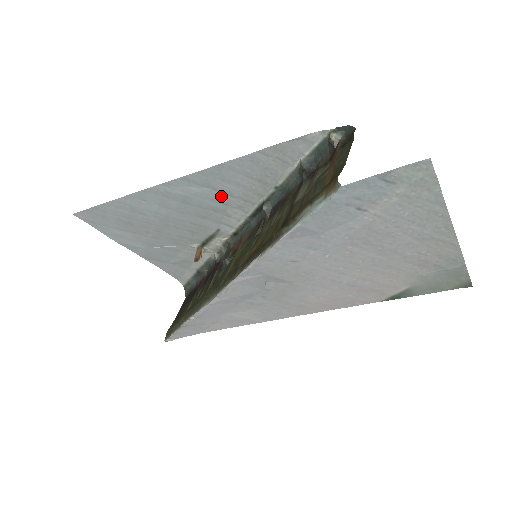
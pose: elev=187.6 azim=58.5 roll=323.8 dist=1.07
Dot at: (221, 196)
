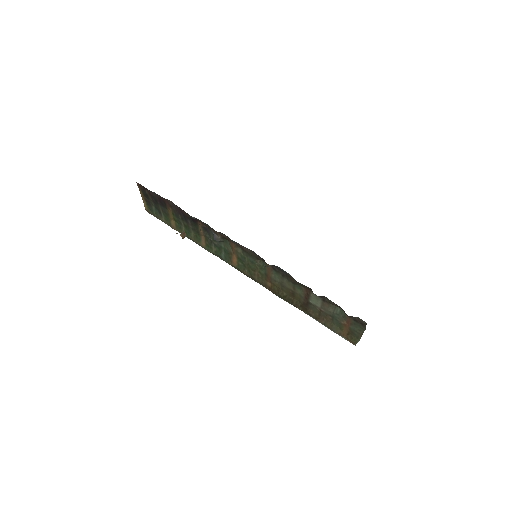
Dot at: occluded
